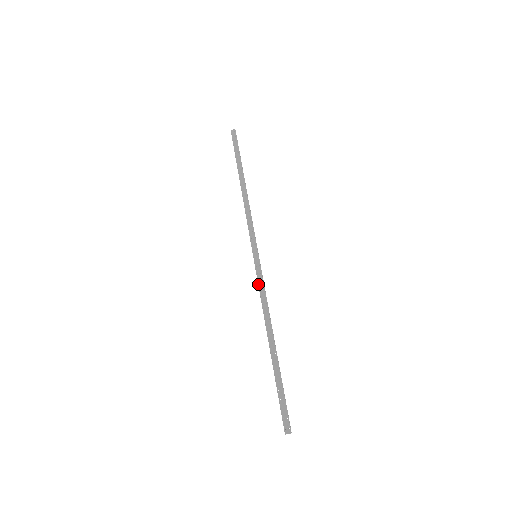
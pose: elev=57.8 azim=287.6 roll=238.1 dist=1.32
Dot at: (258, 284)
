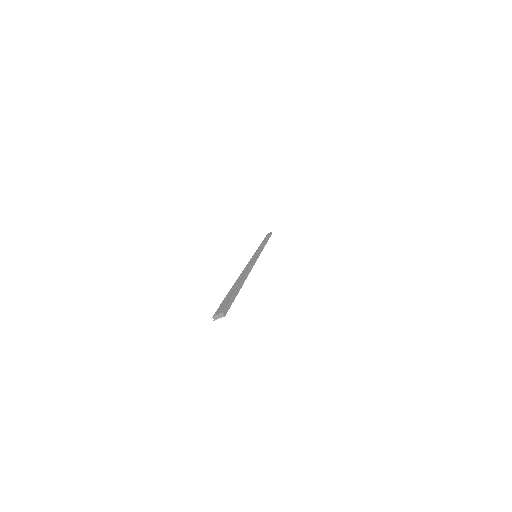
Dot at: (248, 262)
